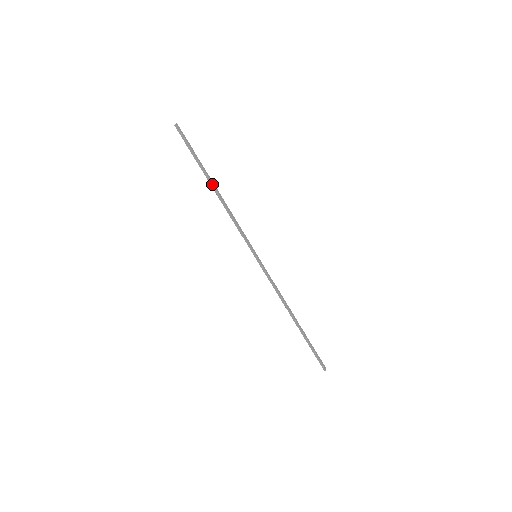
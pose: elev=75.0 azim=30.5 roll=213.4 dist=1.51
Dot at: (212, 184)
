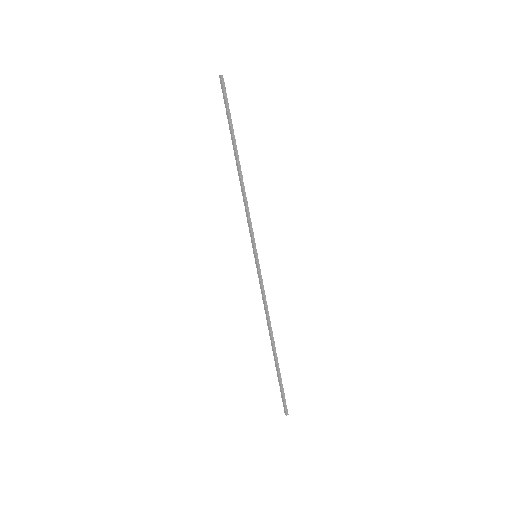
Dot at: (236, 157)
